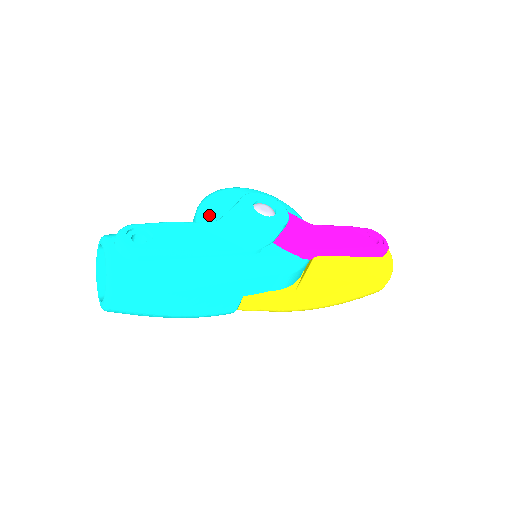
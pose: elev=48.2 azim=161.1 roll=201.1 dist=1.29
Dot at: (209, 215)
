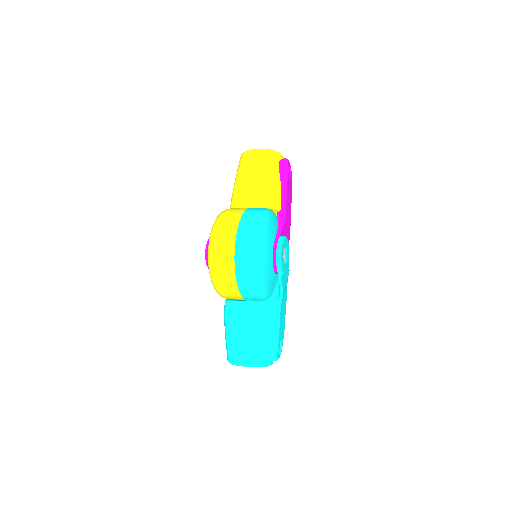
Dot at: (271, 294)
